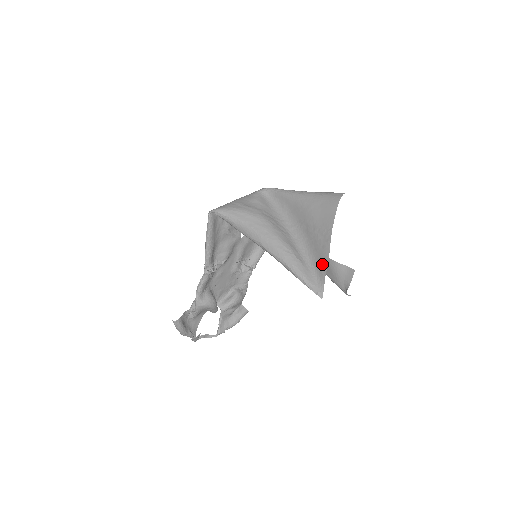
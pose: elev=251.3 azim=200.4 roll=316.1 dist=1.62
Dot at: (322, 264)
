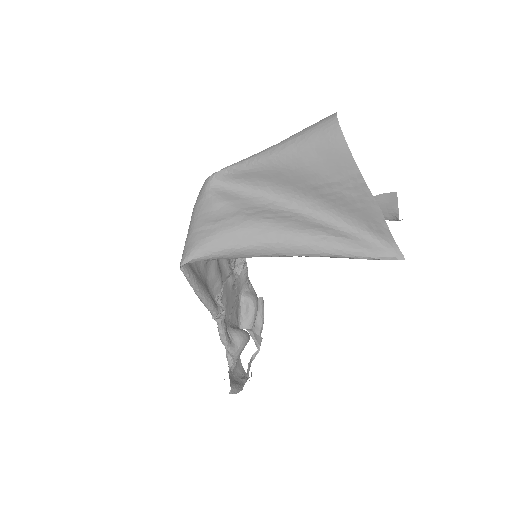
Dot at: (375, 222)
